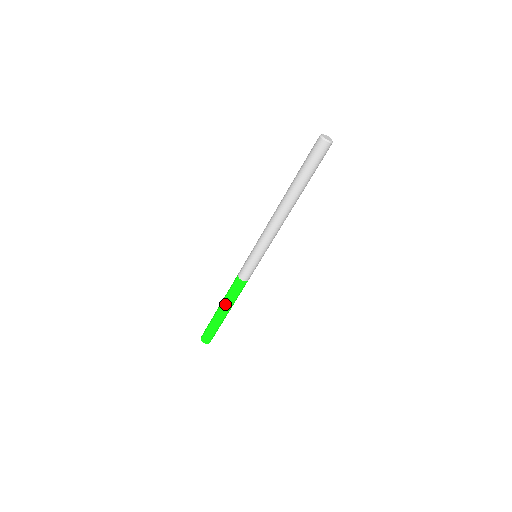
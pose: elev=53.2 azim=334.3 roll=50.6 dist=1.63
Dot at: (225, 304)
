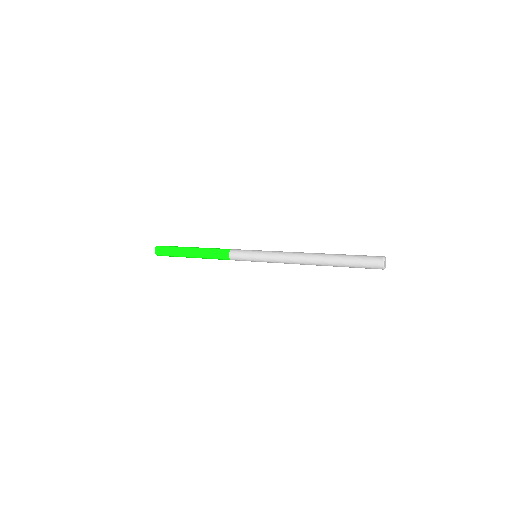
Dot at: occluded
